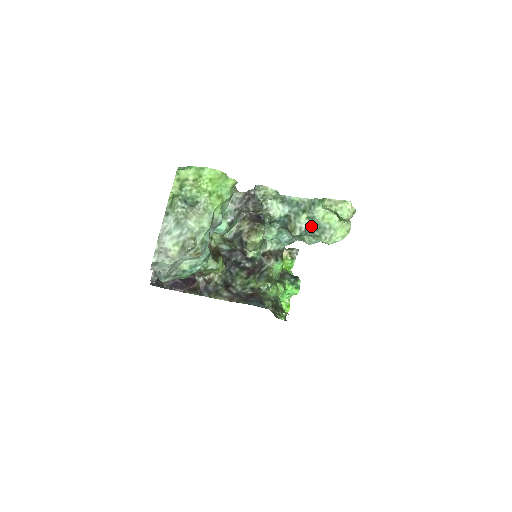
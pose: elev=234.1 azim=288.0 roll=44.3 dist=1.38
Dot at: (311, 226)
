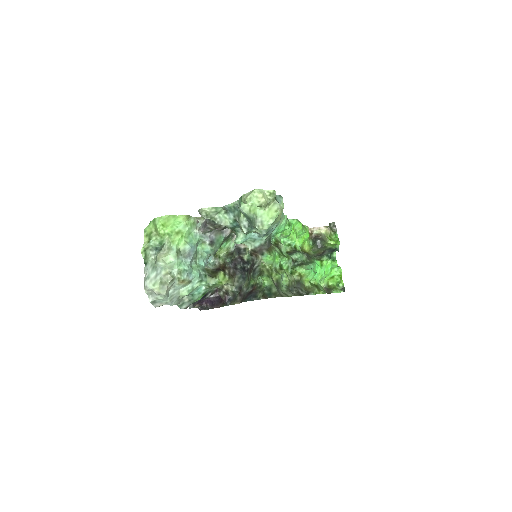
Dot at: (249, 221)
